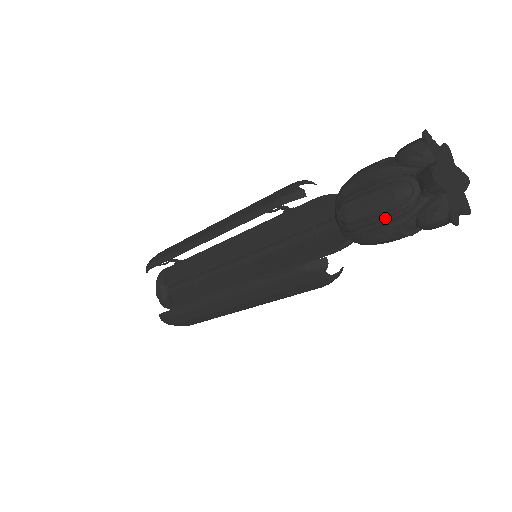
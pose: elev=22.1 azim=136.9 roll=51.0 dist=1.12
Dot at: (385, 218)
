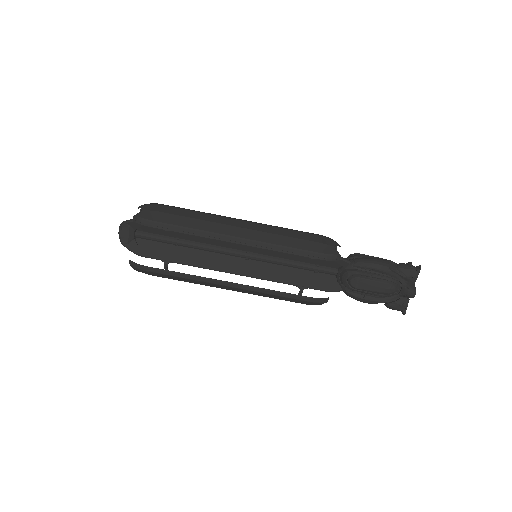
Dot at: occluded
